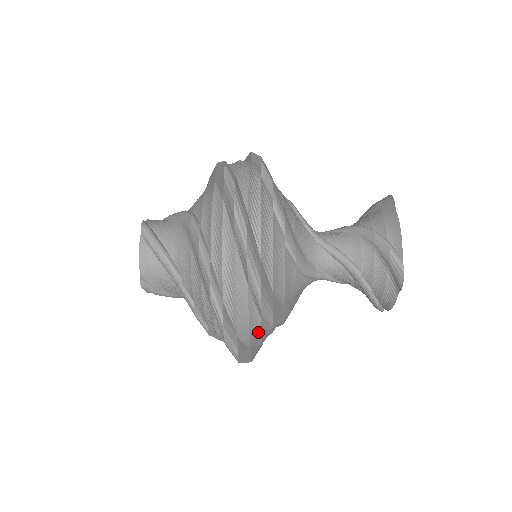
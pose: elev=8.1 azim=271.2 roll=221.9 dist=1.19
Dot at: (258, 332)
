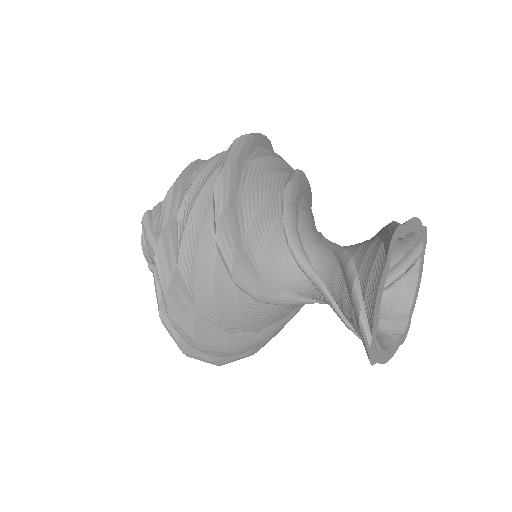
Dot at: occluded
